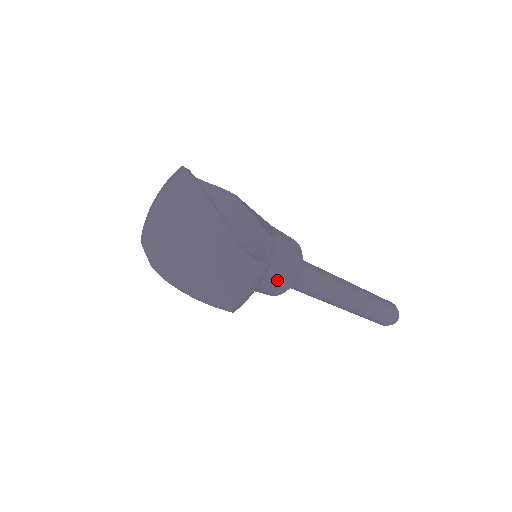
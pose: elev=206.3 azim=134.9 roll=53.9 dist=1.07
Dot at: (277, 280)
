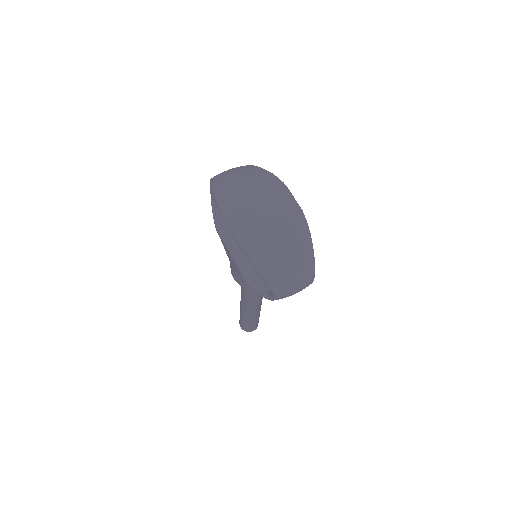
Dot at: occluded
